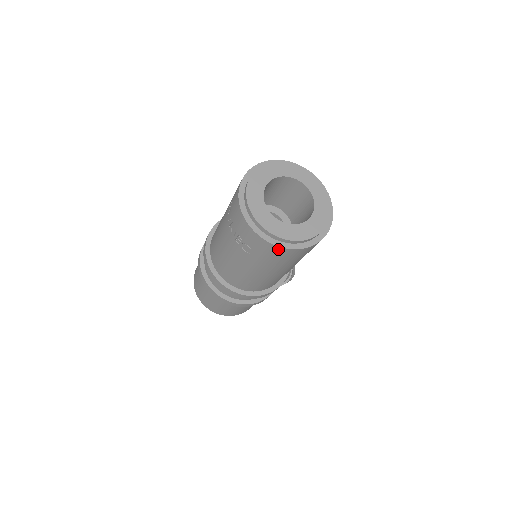
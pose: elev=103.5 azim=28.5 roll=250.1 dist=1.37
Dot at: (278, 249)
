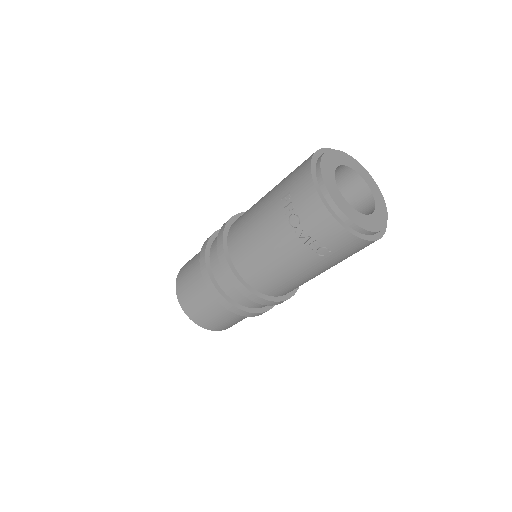
Dot at: (366, 243)
